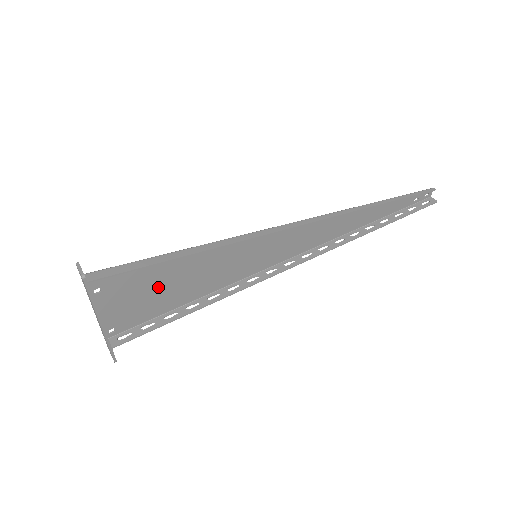
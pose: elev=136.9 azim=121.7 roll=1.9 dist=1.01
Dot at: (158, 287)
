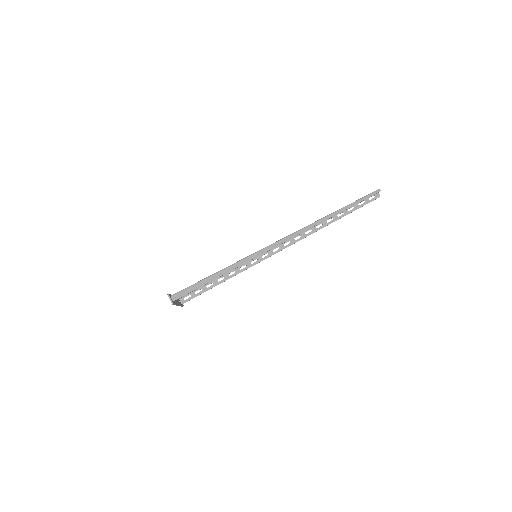
Dot at: occluded
